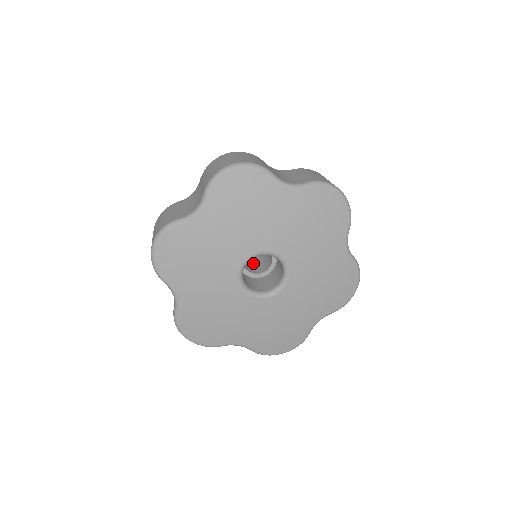
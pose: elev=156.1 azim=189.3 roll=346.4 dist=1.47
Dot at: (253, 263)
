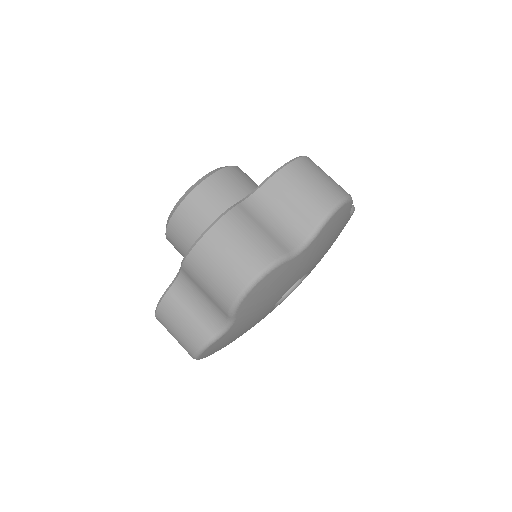
Dot at: occluded
